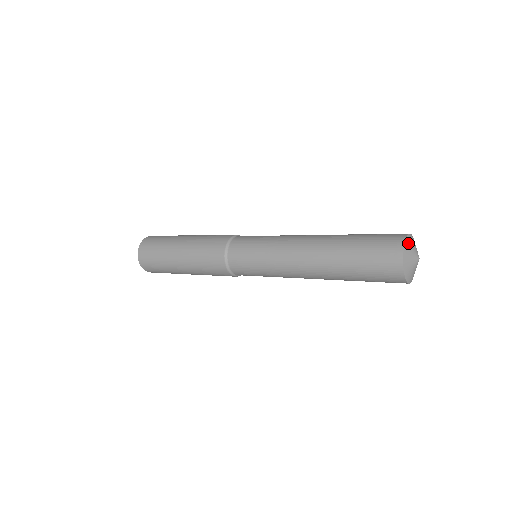
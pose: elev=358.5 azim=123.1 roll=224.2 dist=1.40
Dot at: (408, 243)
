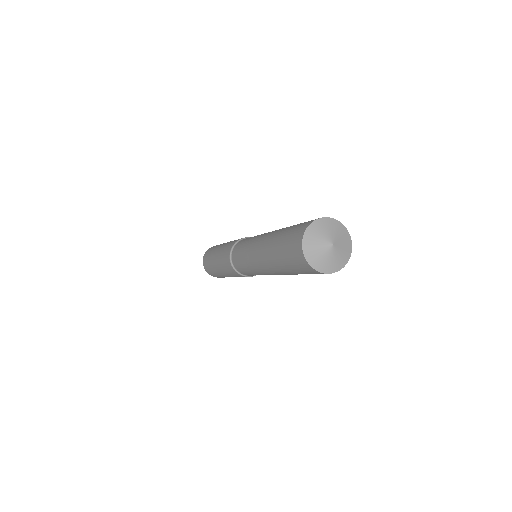
Dot at: (321, 223)
